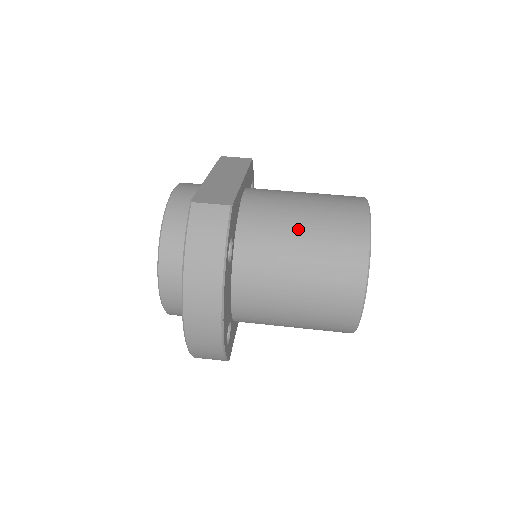
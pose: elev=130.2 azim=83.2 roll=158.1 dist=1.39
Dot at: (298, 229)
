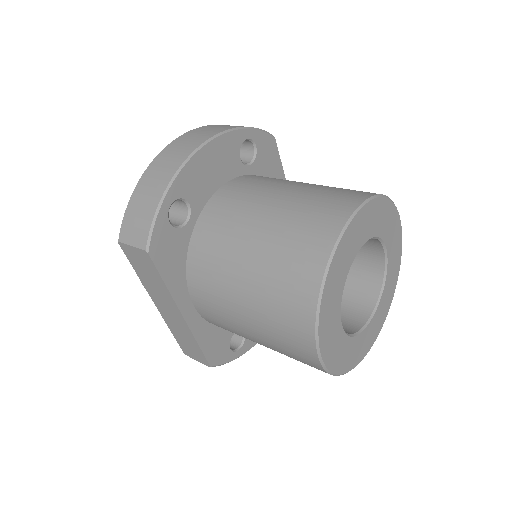
Dot at: occluded
